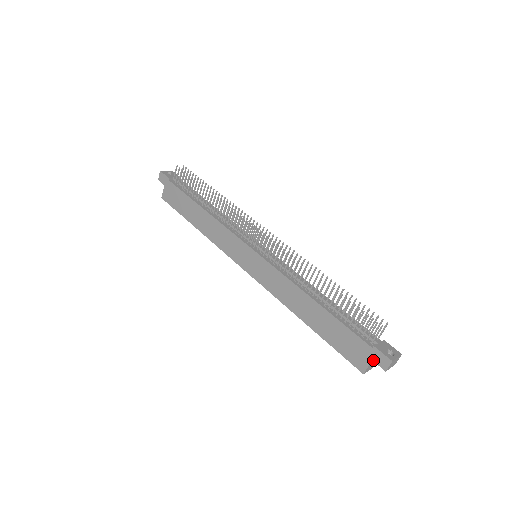
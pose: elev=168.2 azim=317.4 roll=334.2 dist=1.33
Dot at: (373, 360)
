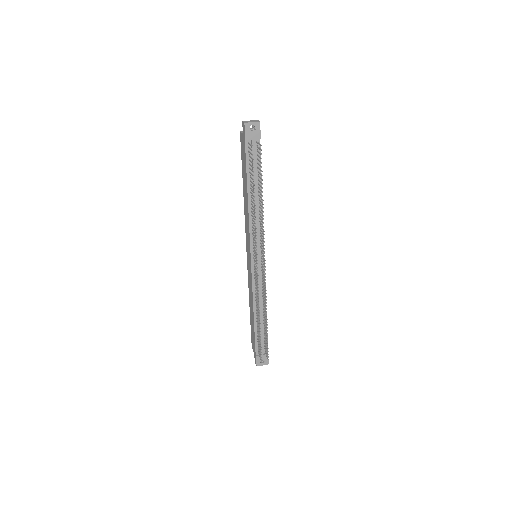
Dot at: (254, 354)
